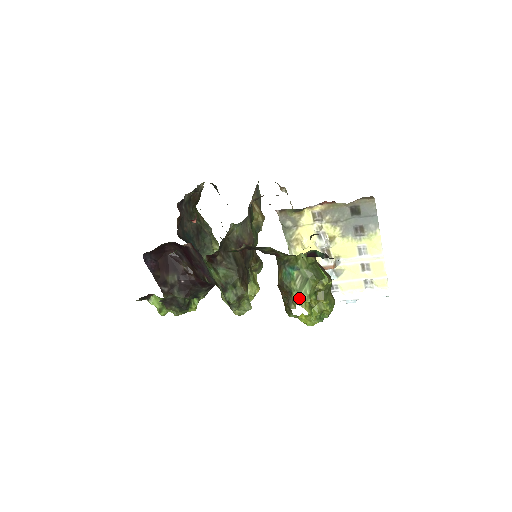
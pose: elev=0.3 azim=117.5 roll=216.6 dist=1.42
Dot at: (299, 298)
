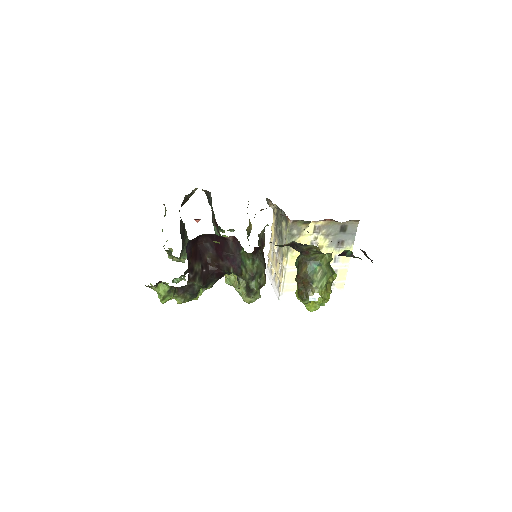
Dot at: (318, 287)
